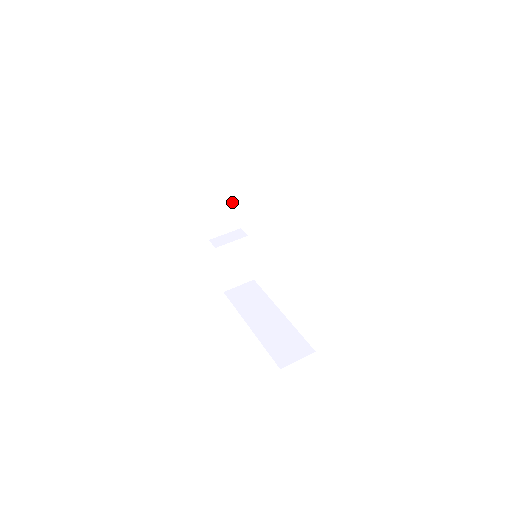
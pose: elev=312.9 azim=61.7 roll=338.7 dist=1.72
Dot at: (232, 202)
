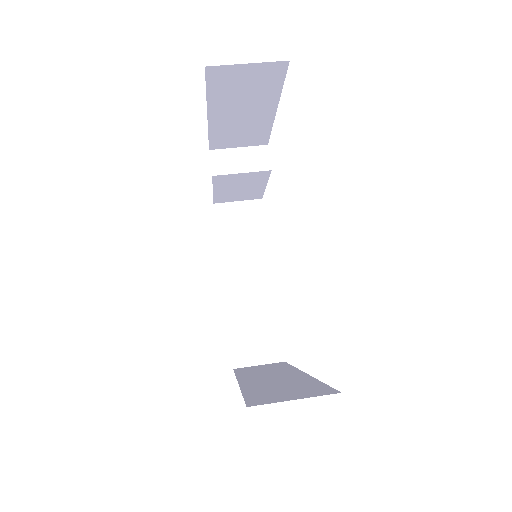
Dot at: (264, 120)
